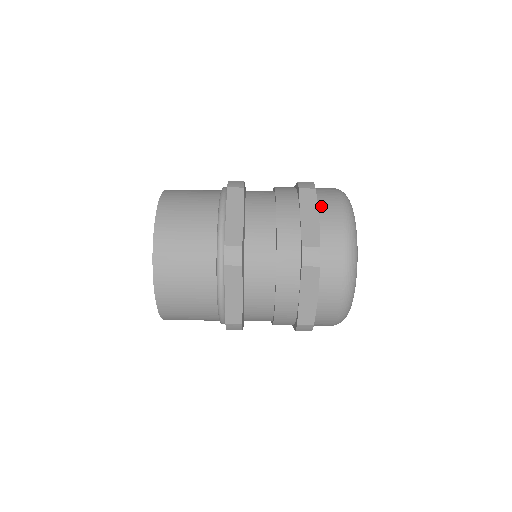
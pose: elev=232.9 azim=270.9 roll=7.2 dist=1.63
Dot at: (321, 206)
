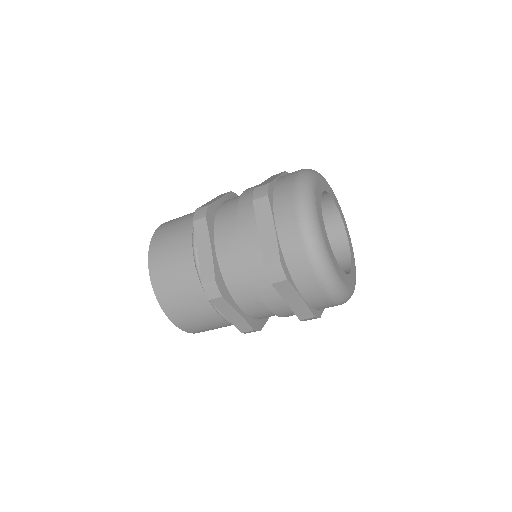
Dot at: (276, 213)
